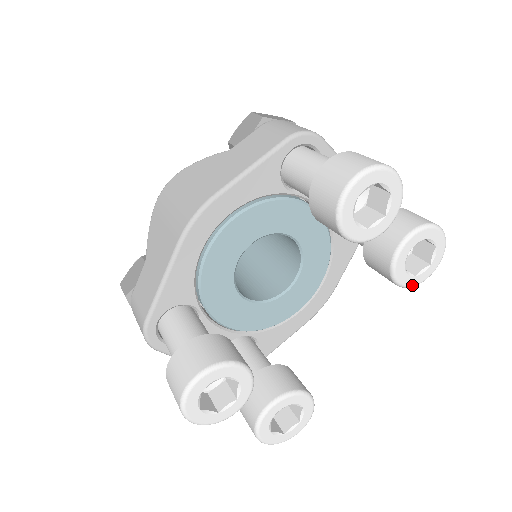
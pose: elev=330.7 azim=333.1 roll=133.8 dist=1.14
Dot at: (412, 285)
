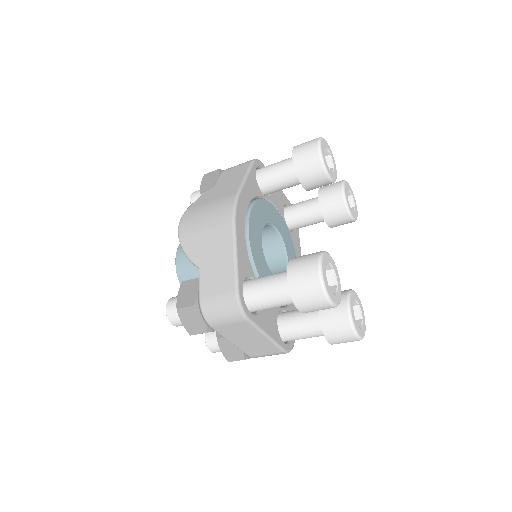
Dot at: (355, 219)
